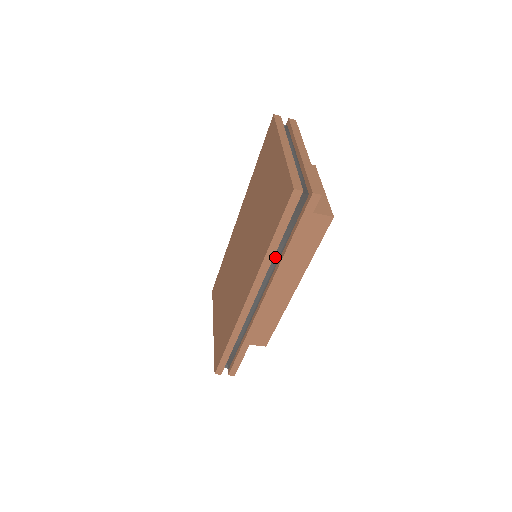
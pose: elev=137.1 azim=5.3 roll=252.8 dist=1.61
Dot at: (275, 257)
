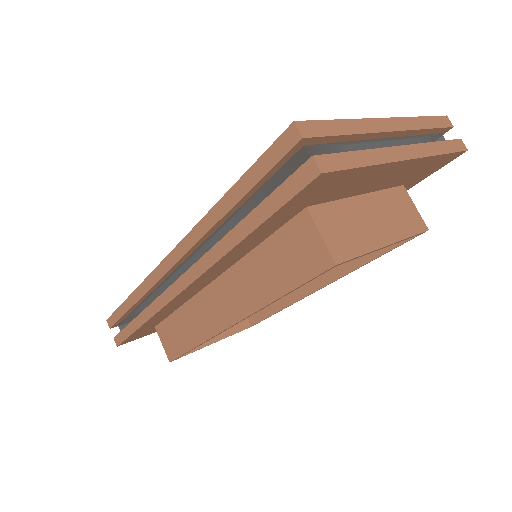
Dot at: (224, 232)
